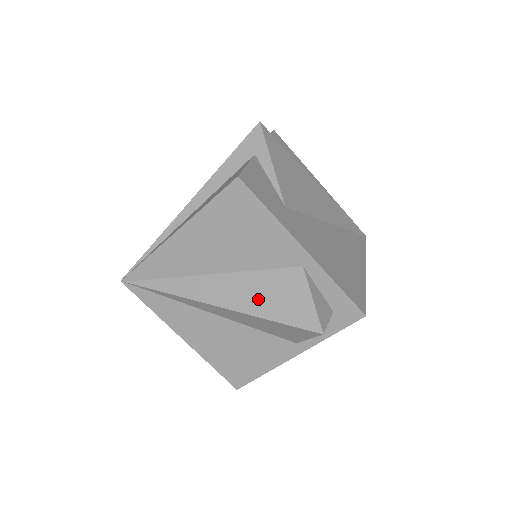
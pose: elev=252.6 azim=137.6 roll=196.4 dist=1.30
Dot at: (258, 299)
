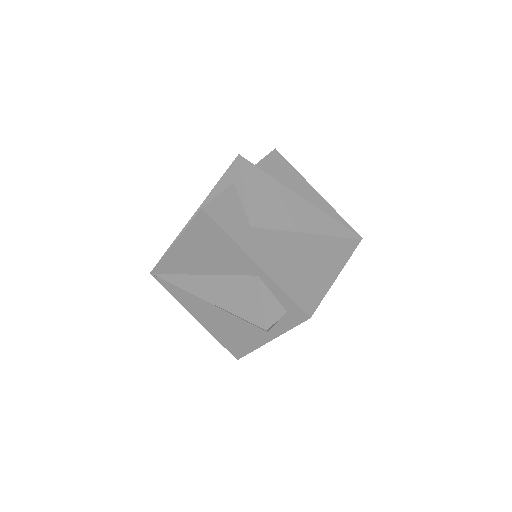
Dot at: (228, 297)
